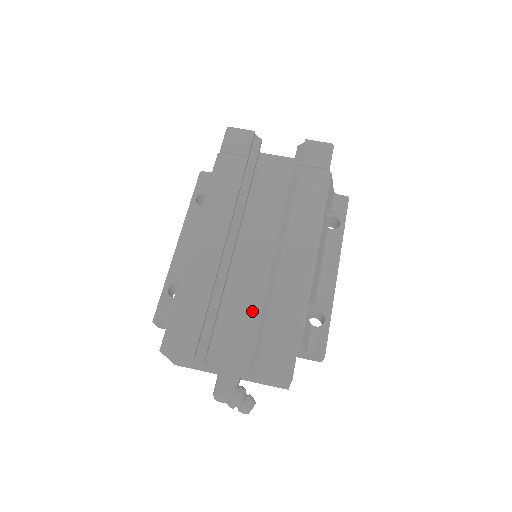
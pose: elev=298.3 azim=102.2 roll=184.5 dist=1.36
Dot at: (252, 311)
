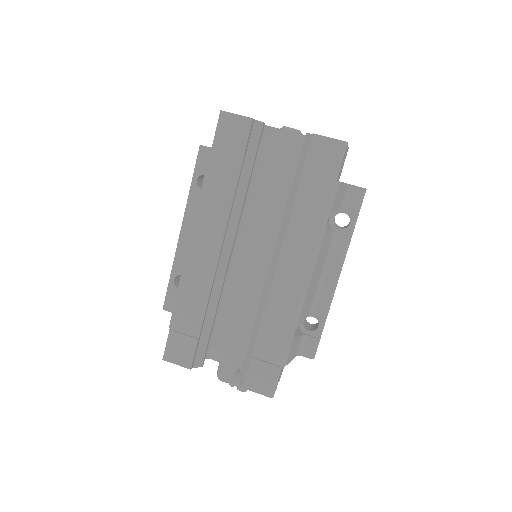
Dot at: (249, 314)
